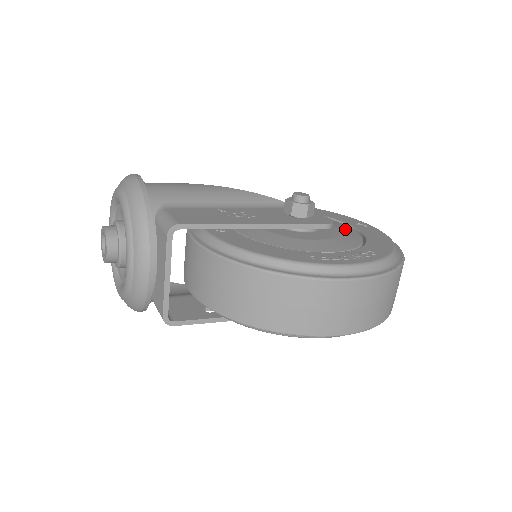
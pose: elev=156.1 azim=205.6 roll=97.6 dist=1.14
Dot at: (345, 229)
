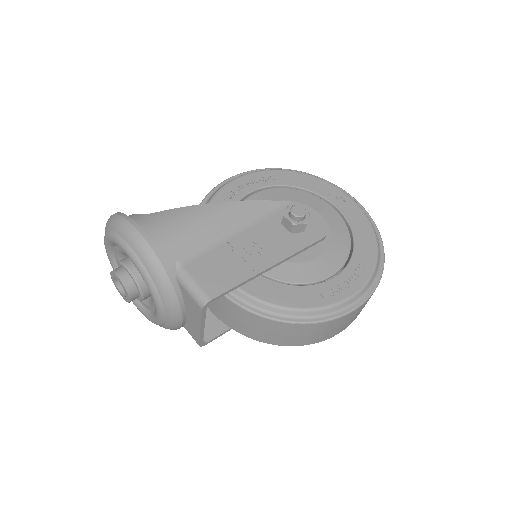
Dot at: (332, 218)
